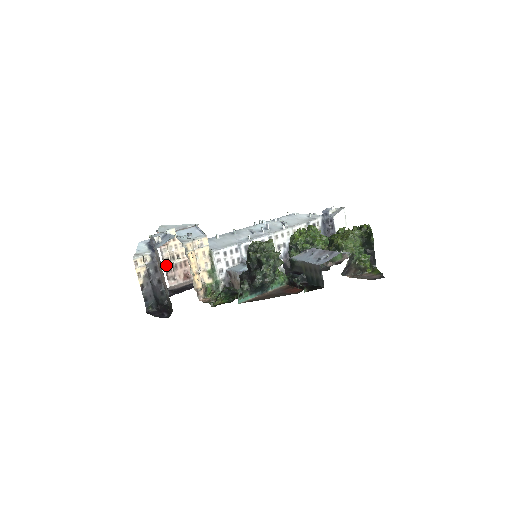
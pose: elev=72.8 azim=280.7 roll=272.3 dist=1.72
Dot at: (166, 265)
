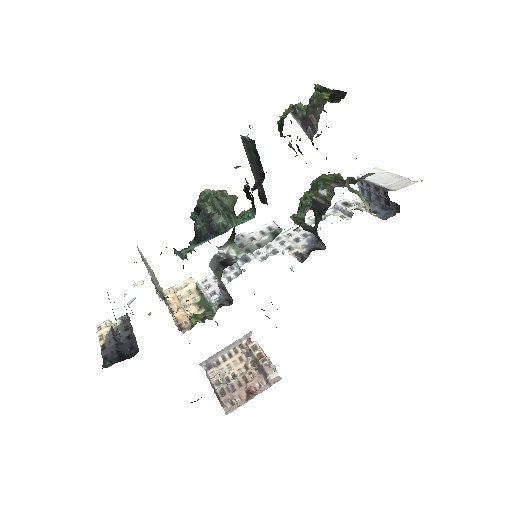
Dot at: (216, 389)
